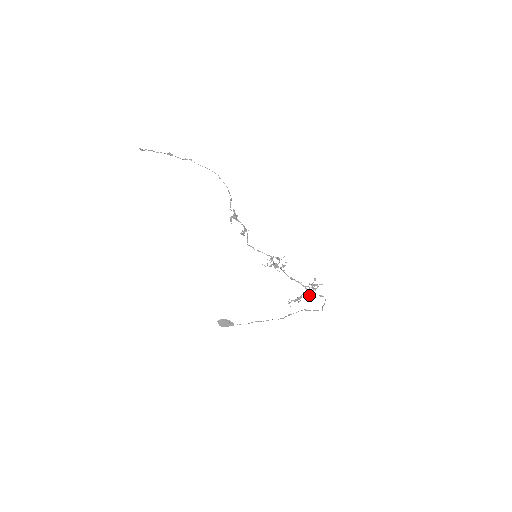
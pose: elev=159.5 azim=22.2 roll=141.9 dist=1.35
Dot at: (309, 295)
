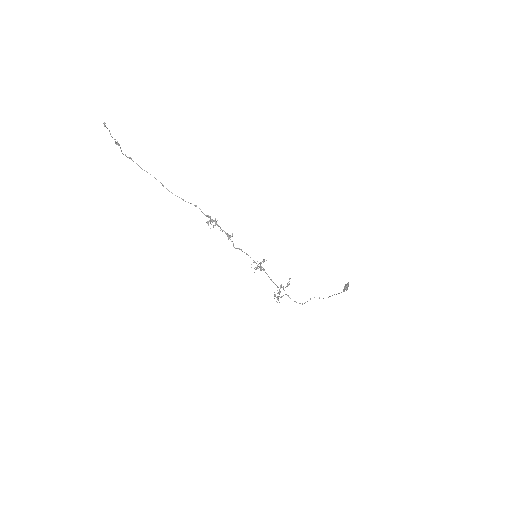
Dot at: occluded
